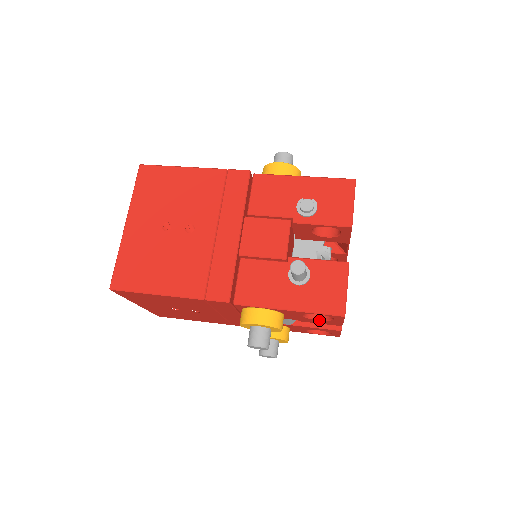
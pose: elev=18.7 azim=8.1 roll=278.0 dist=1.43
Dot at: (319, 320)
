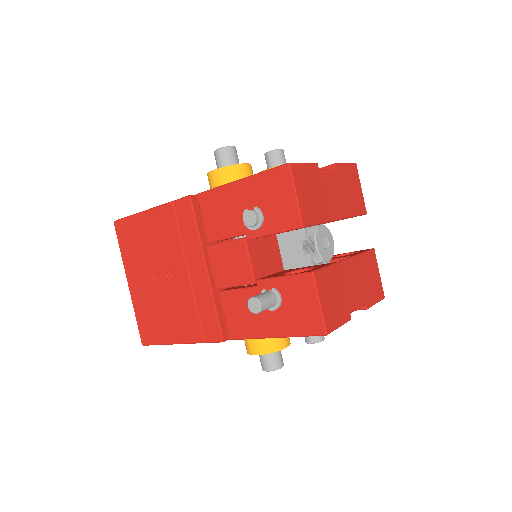
Dot at: occluded
